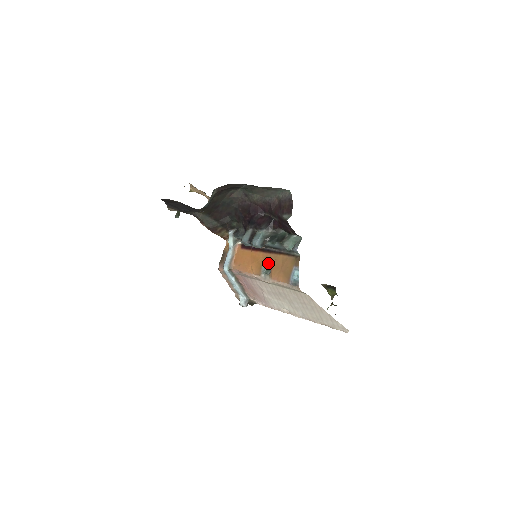
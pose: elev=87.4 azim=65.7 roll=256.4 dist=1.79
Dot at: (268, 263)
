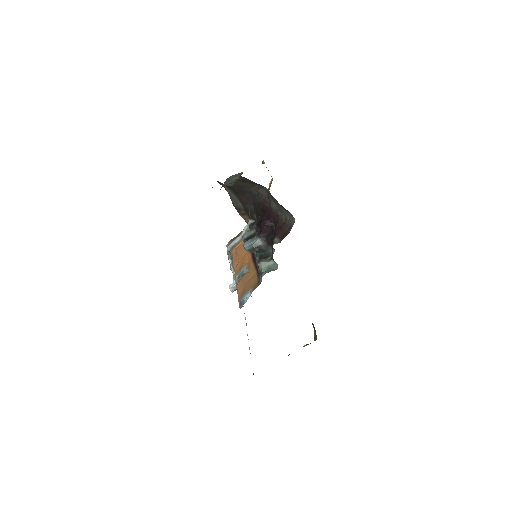
Dot at: (246, 269)
